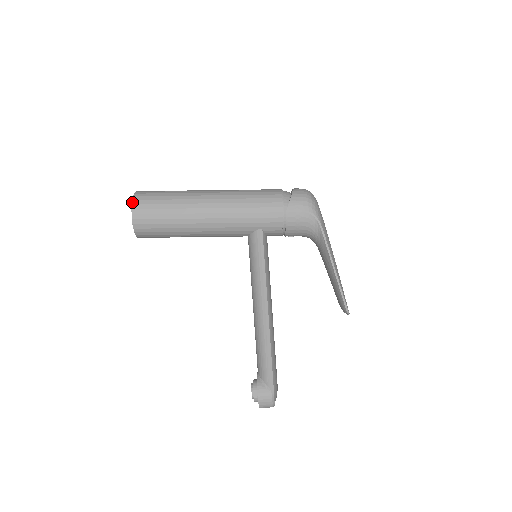
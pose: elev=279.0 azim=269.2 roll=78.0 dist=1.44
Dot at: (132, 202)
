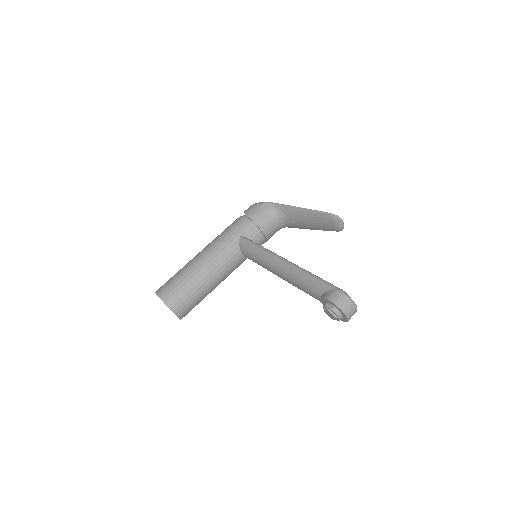
Dot at: (155, 292)
